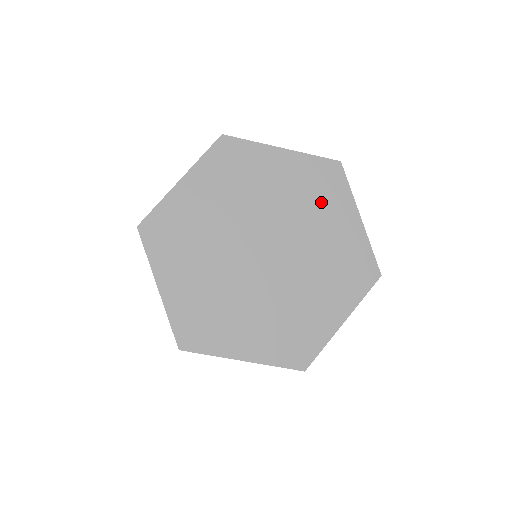
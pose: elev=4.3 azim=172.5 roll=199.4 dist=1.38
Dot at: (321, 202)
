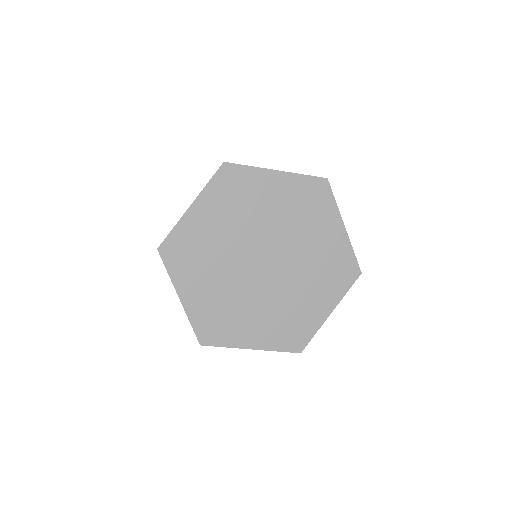
Dot at: (311, 215)
